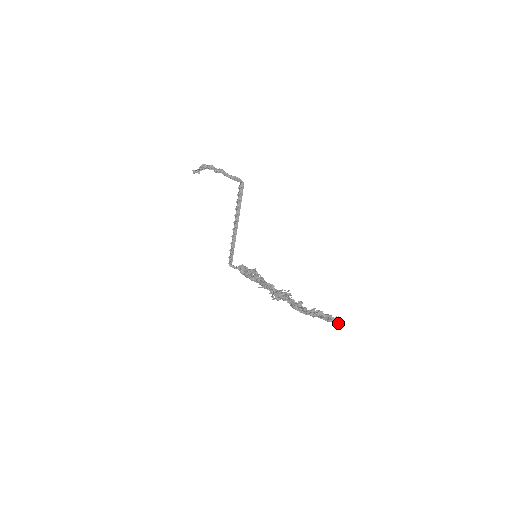
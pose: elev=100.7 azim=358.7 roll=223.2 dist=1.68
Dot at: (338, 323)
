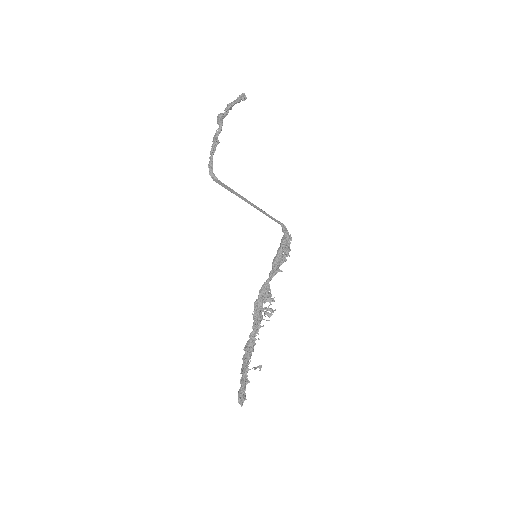
Dot at: (239, 402)
